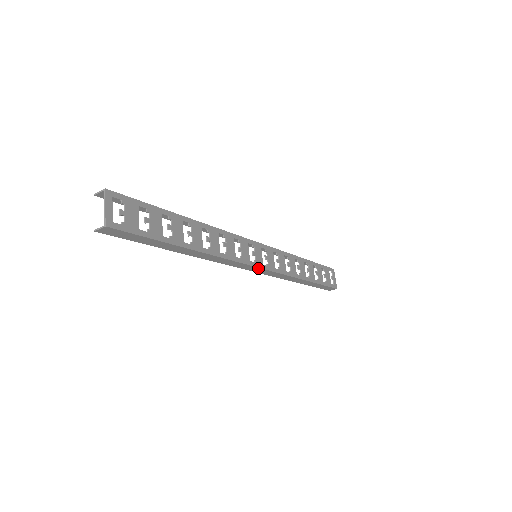
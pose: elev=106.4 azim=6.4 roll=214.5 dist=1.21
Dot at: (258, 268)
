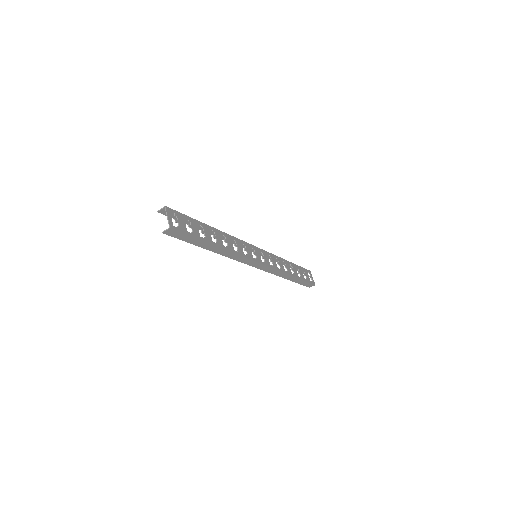
Dot at: (259, 264)
